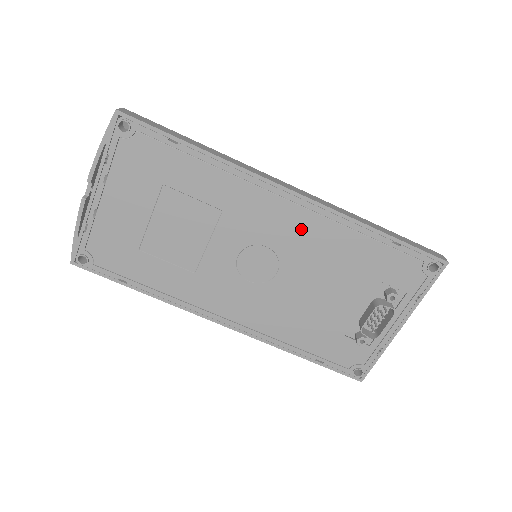
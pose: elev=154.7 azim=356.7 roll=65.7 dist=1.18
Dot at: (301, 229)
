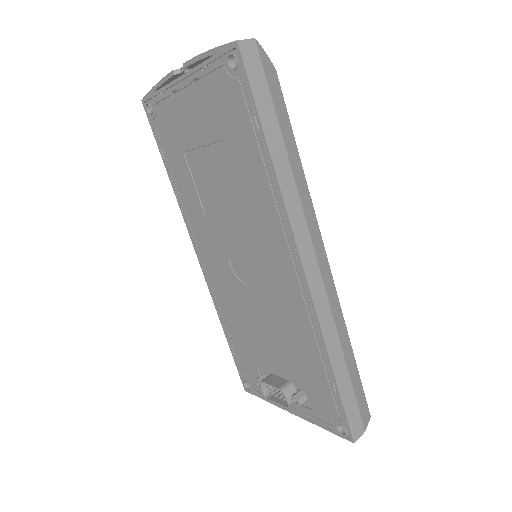
Dot at: (286, 293)
